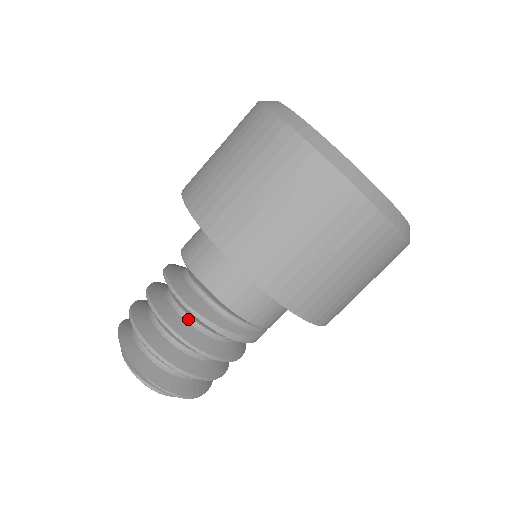
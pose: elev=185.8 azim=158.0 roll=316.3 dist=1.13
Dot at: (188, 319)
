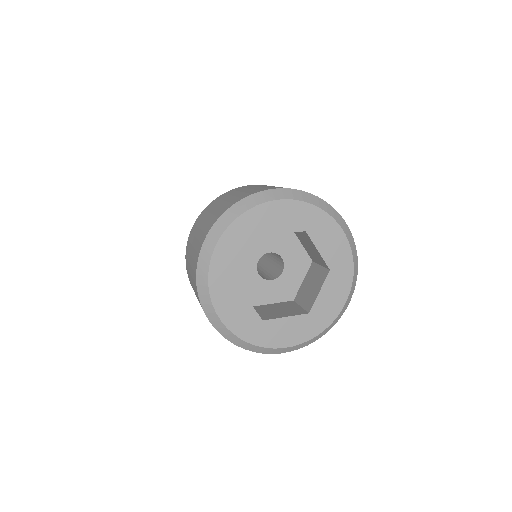
Dot at: occluded
